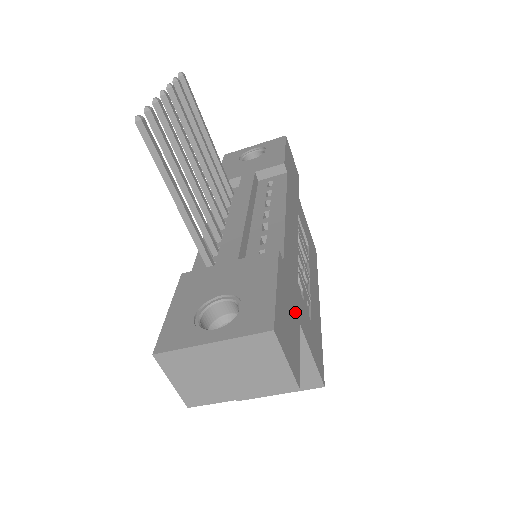
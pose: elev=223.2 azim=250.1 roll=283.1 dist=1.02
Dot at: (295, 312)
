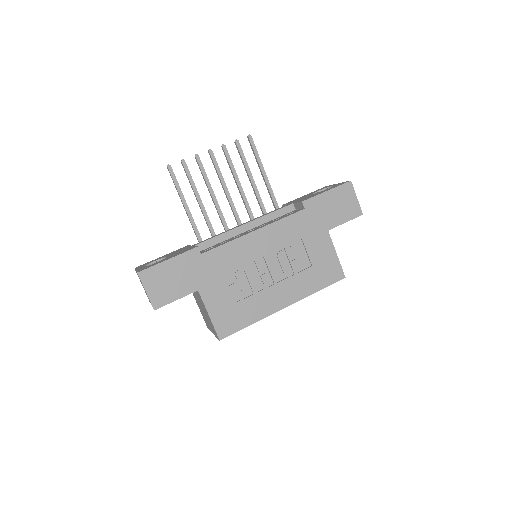
Dot at: (195, 283)
